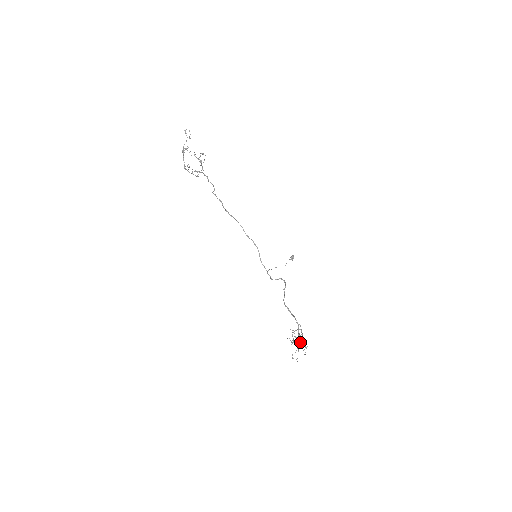
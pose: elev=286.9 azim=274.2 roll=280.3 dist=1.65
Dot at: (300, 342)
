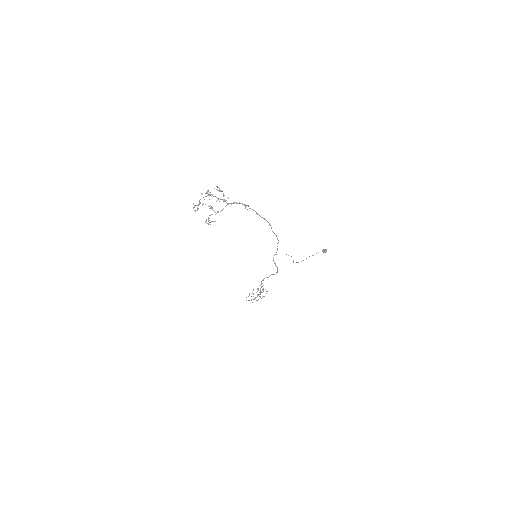
Dot at: occluded
